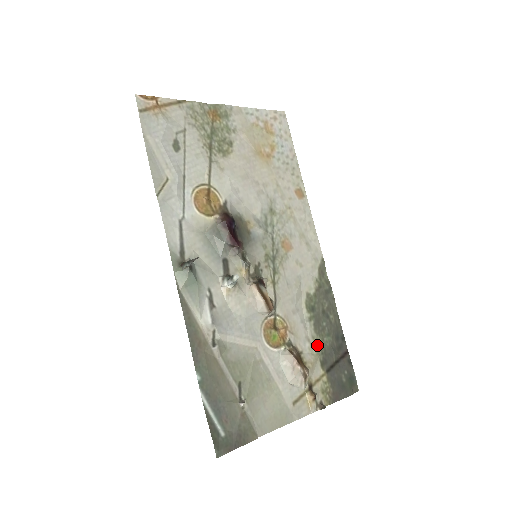
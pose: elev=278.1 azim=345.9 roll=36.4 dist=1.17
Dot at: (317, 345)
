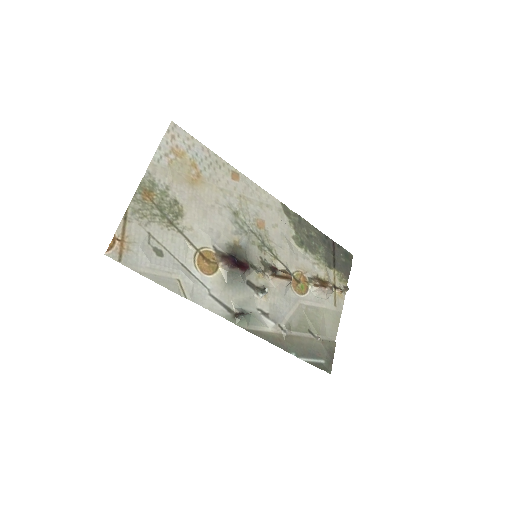
Dot at: (320, 260)
